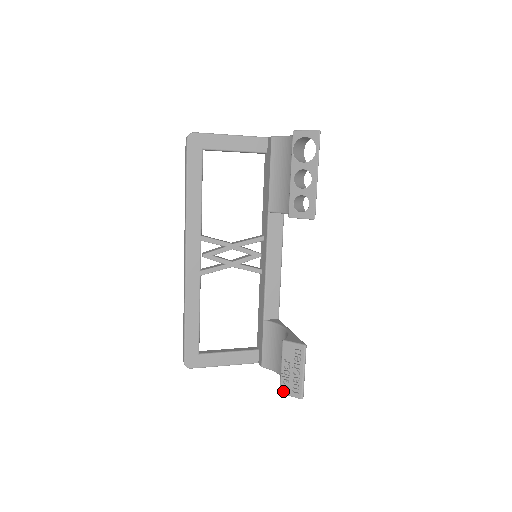
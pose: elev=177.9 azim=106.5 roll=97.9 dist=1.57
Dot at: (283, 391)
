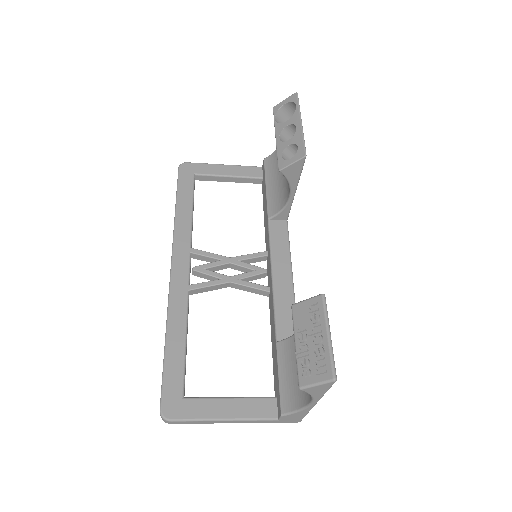
Dot at: (303, 381)
